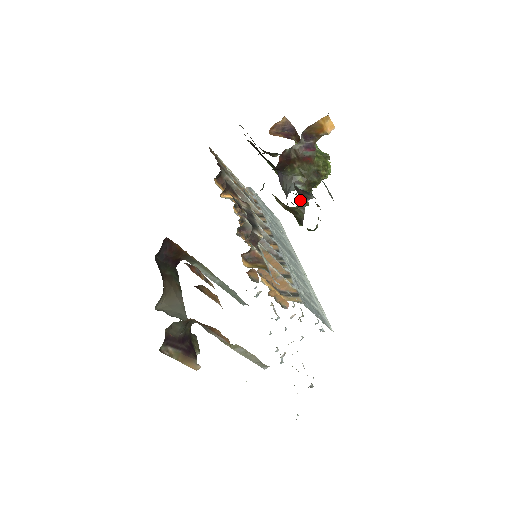
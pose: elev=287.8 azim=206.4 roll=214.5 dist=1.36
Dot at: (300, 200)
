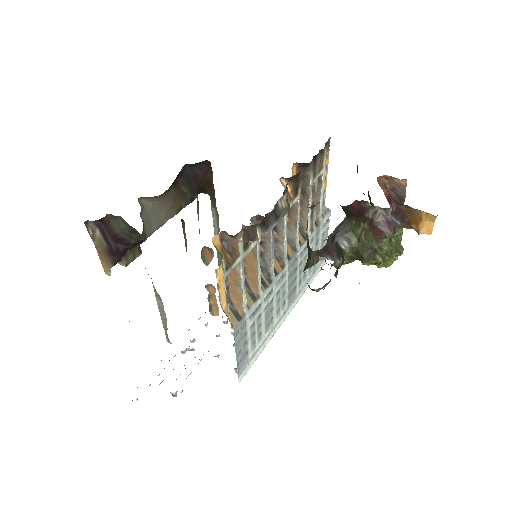
Dot at: (323, 250)
